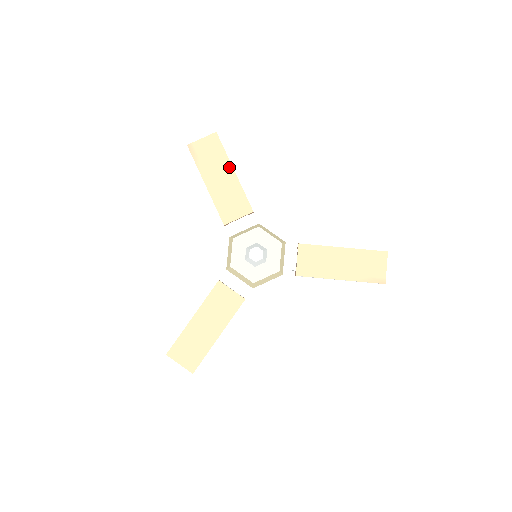
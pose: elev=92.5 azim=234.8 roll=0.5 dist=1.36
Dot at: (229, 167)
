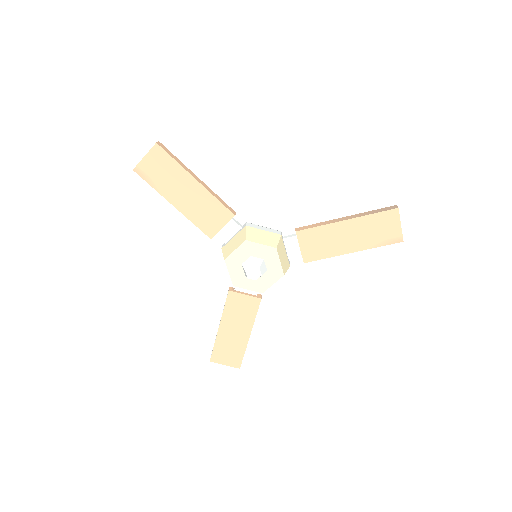
Dot at: (189, 178)
